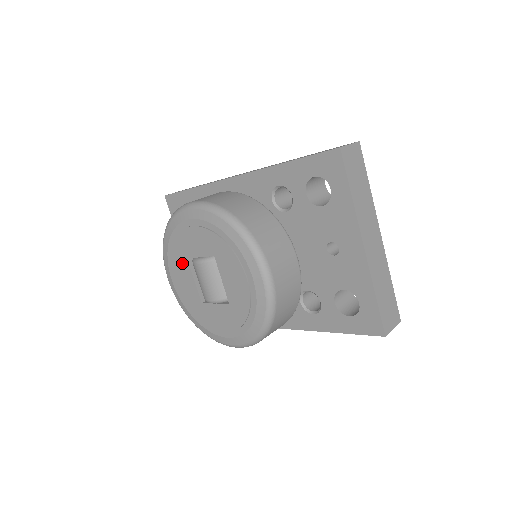
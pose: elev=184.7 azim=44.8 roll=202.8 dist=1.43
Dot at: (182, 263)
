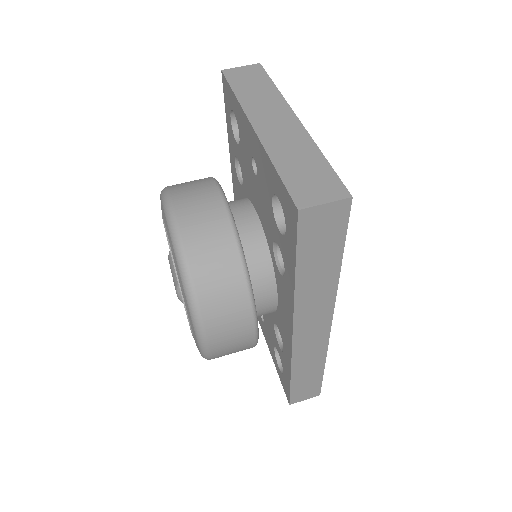
Dot at: occluded
